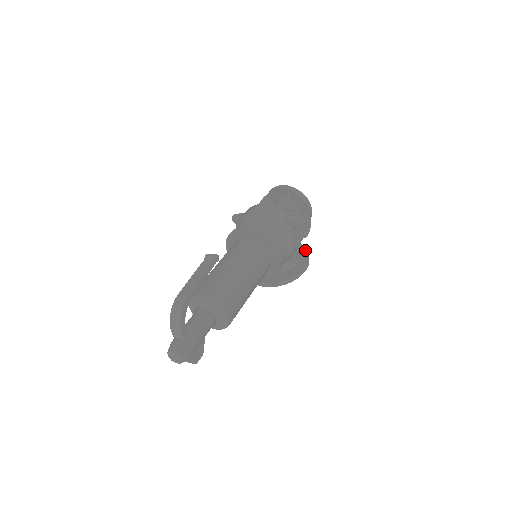
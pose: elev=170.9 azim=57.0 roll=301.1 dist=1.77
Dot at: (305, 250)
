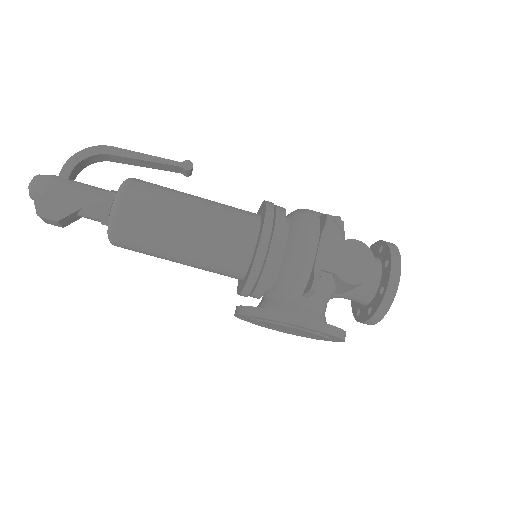
Dot at: (318, 282)
